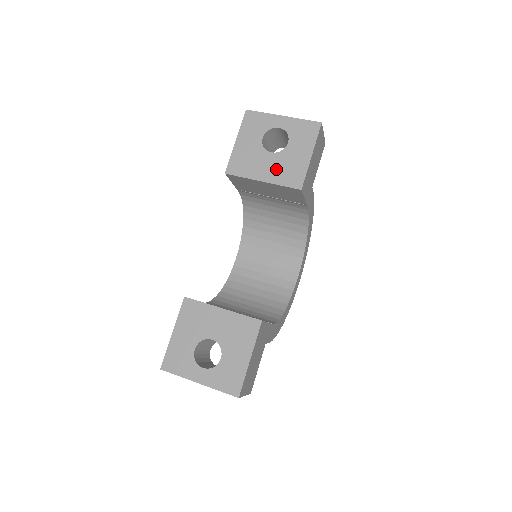
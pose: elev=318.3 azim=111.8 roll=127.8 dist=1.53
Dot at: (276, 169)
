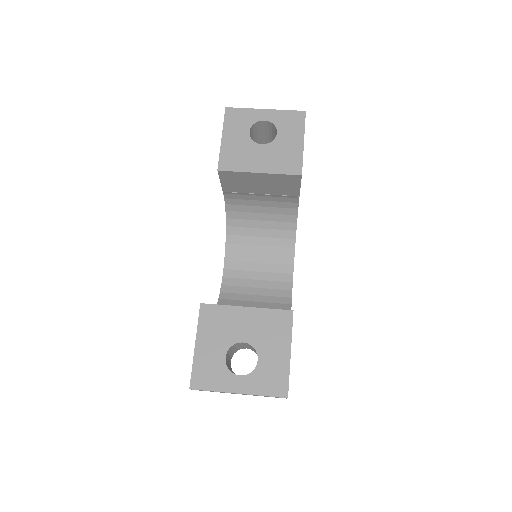
Dot at: (271, 159)
